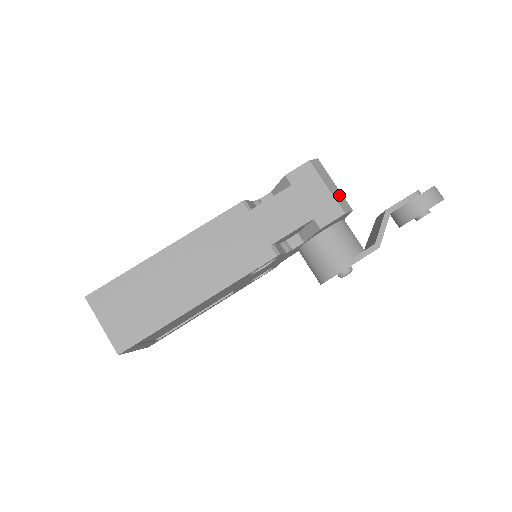
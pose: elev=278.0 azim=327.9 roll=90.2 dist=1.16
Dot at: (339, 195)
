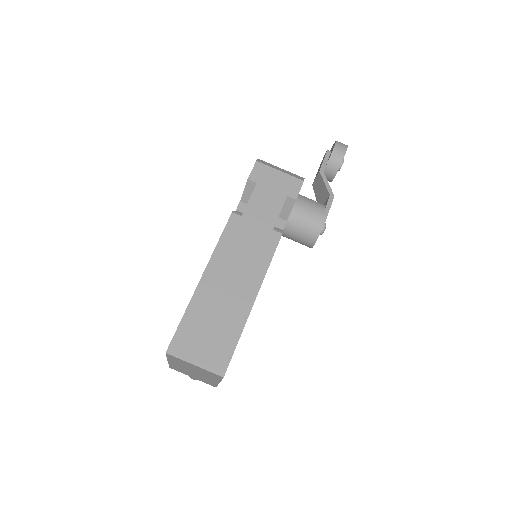
Dot at: (290, 173)
